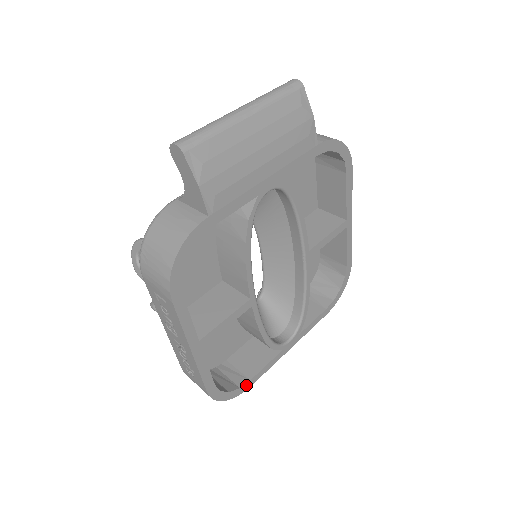
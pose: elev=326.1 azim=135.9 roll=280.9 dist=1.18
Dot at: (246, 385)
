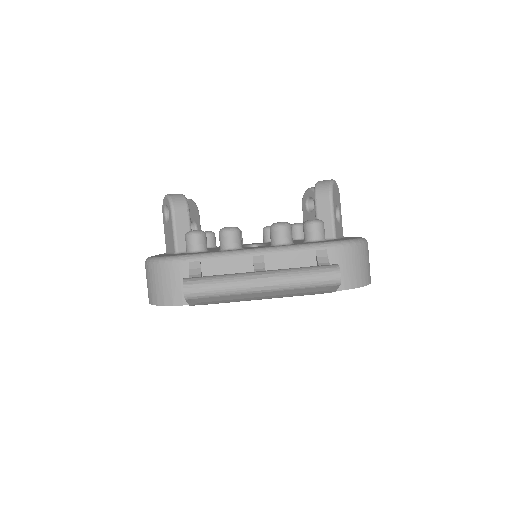
Dot at: occluded
